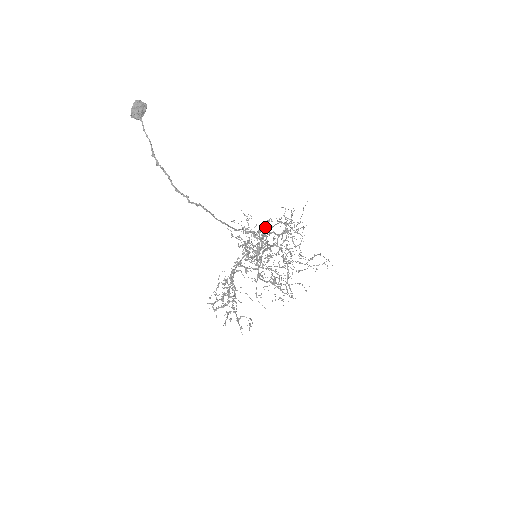
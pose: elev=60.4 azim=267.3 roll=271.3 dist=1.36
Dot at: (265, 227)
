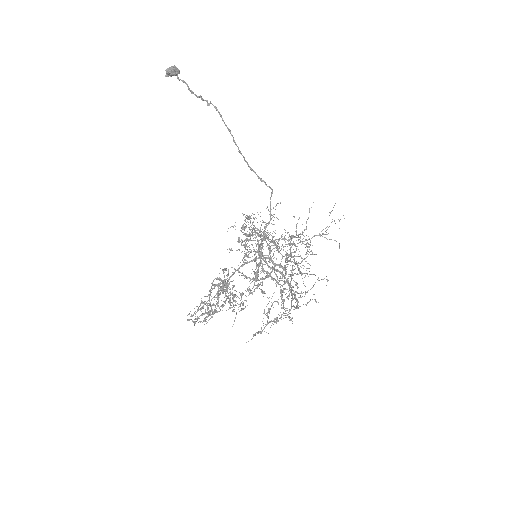
Dot at: occluded
